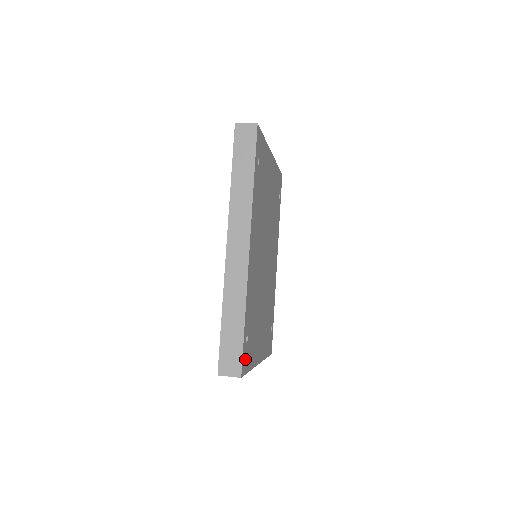
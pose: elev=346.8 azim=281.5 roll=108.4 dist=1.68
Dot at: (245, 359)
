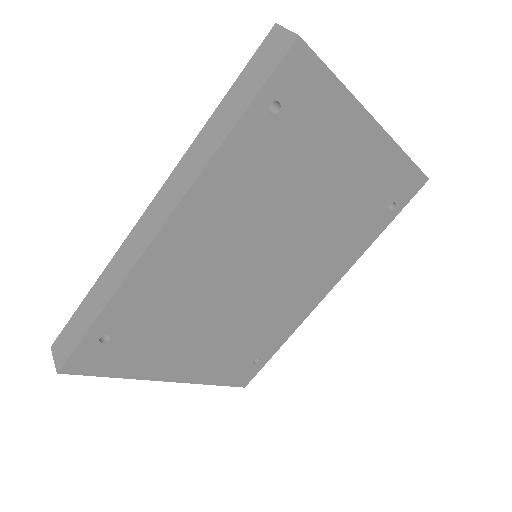
Dot at: (89, 358)
